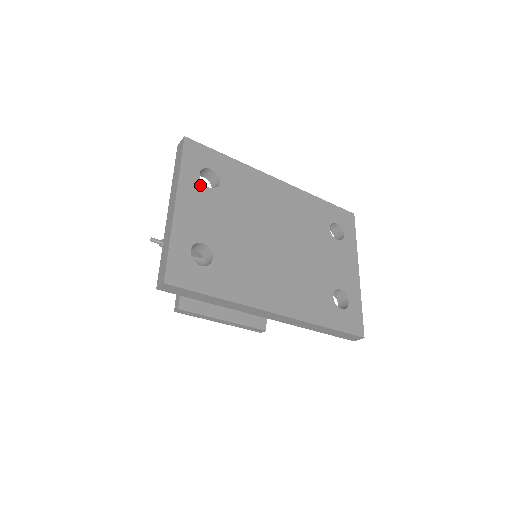
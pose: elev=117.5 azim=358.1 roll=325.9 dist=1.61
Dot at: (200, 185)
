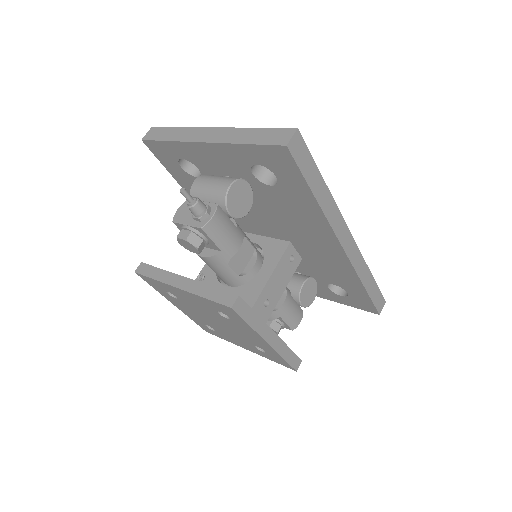
Dot at: occluded
